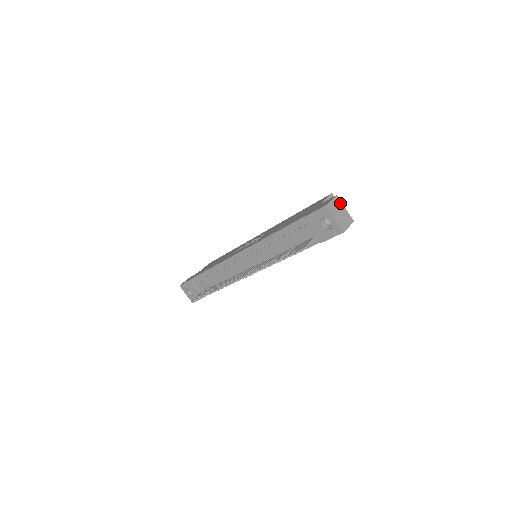
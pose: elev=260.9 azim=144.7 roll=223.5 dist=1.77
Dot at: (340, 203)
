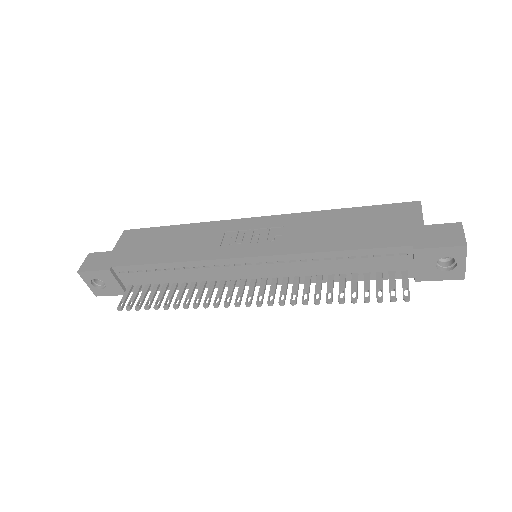
Dot at: occluded
